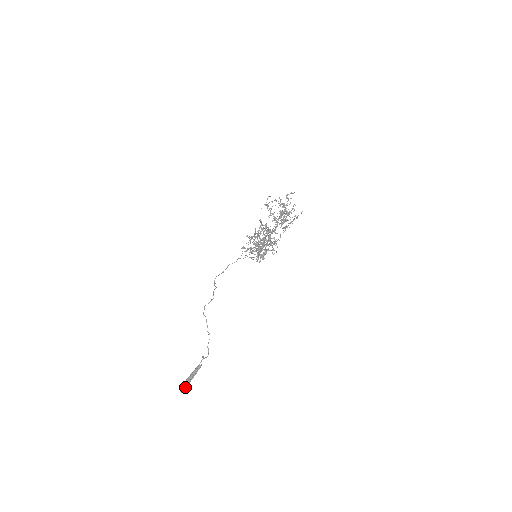
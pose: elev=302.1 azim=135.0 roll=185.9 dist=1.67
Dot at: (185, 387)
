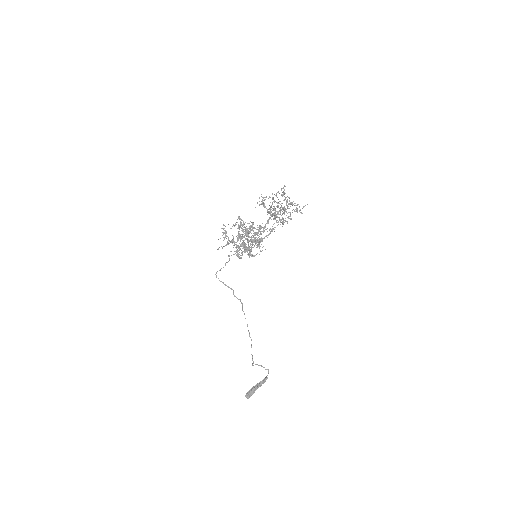
Dot at: (249, 394)
